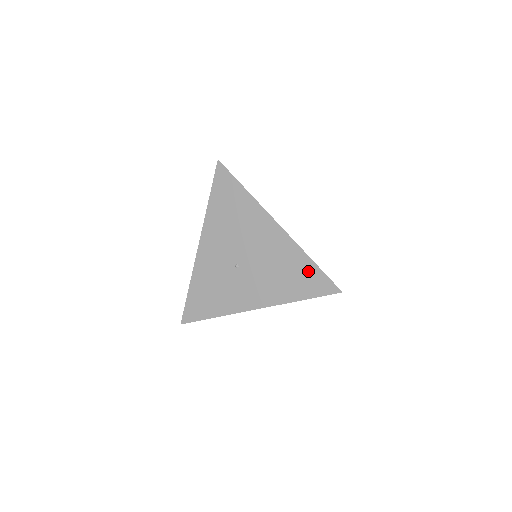
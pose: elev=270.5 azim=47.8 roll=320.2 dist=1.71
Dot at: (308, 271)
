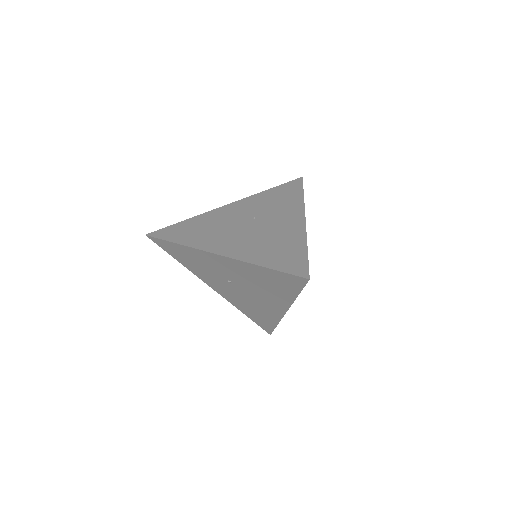
Dot at: (267, 322)
